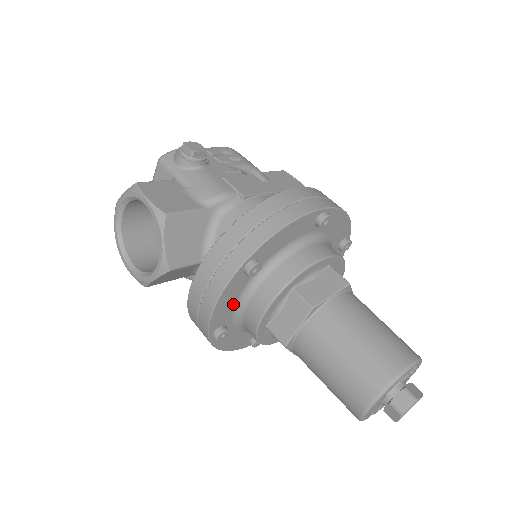
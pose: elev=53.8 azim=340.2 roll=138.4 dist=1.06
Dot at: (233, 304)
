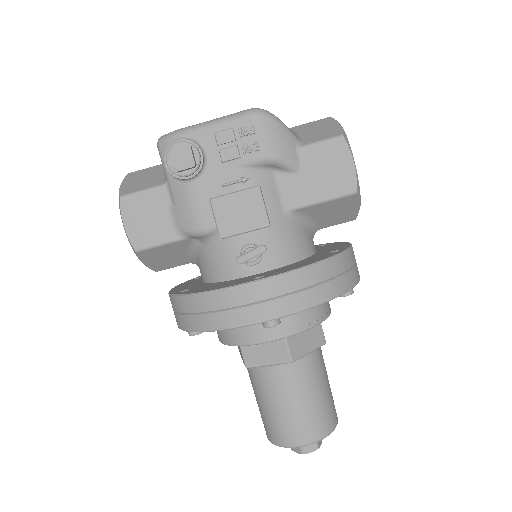
Dot at: occluded
